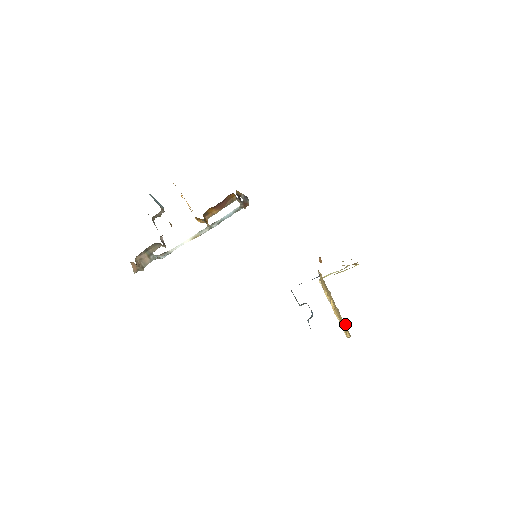
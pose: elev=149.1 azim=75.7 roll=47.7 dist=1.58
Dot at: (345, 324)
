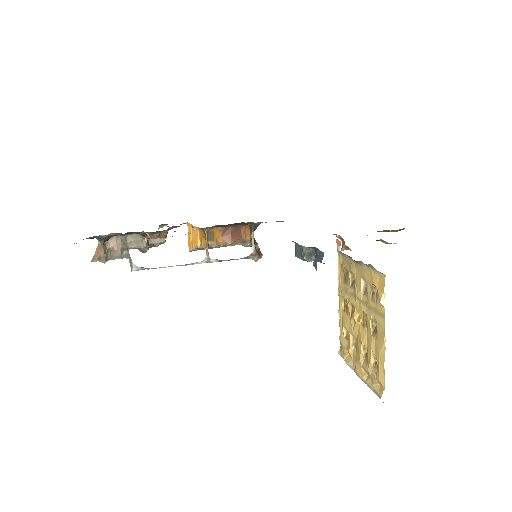
Dot at: (376, 294)
